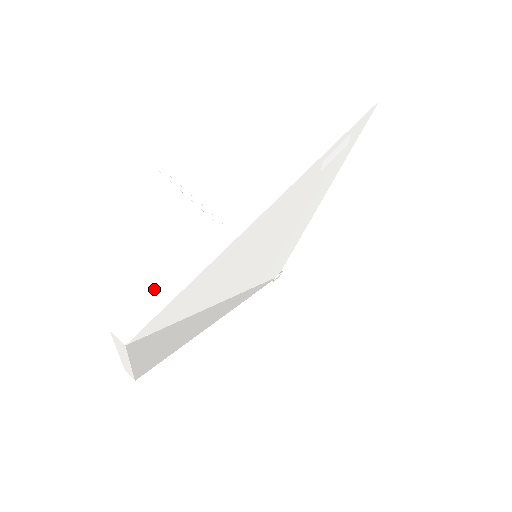
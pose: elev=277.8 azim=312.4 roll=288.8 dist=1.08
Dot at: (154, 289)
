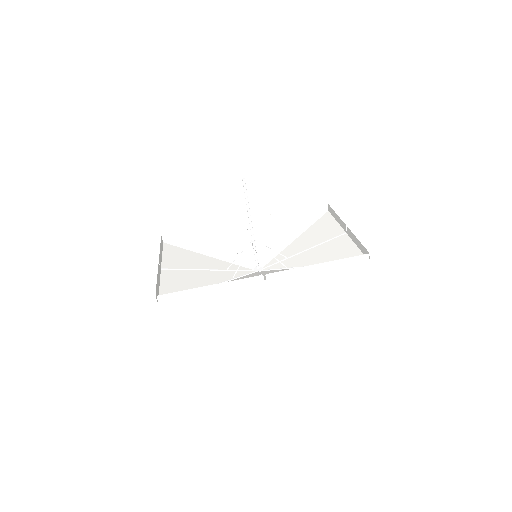
Dot at: (183, 291)
